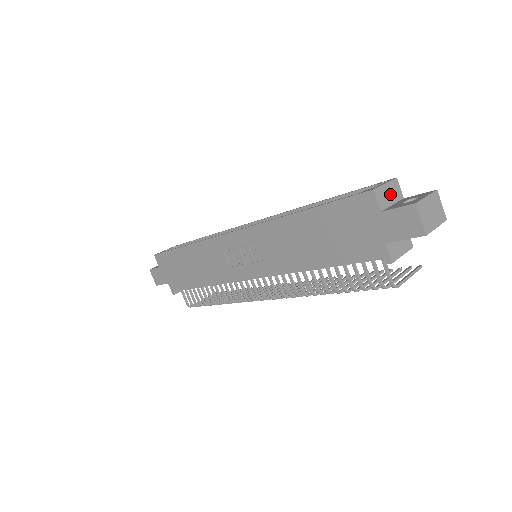
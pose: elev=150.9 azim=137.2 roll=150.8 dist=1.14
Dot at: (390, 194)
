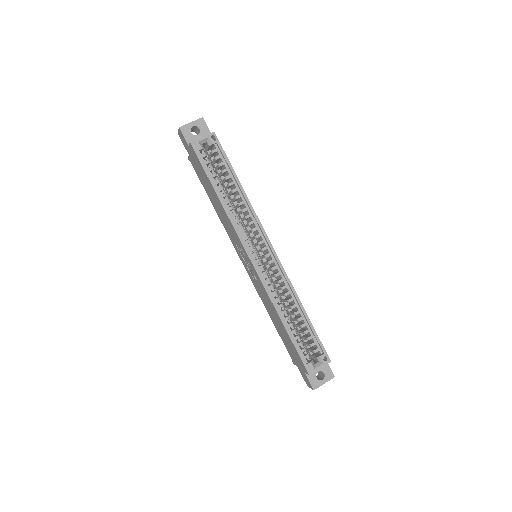
Dot at: occluded
